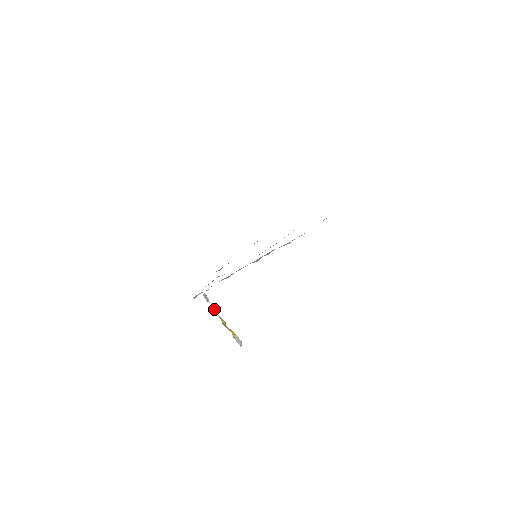
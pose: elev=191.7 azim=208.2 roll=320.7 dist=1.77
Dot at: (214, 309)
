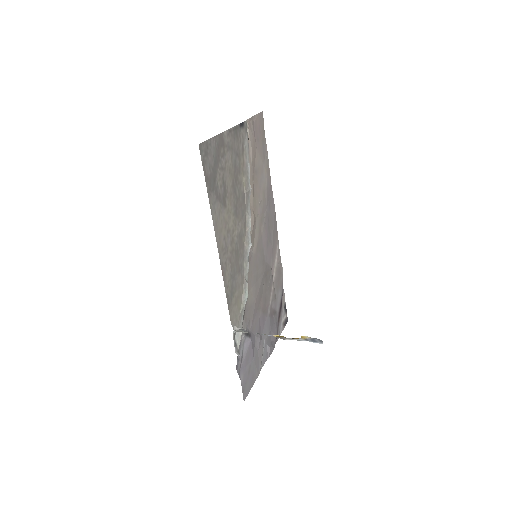
Dot at: occluded
